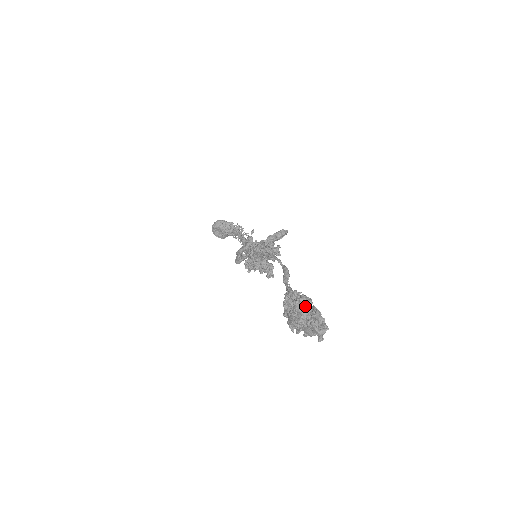
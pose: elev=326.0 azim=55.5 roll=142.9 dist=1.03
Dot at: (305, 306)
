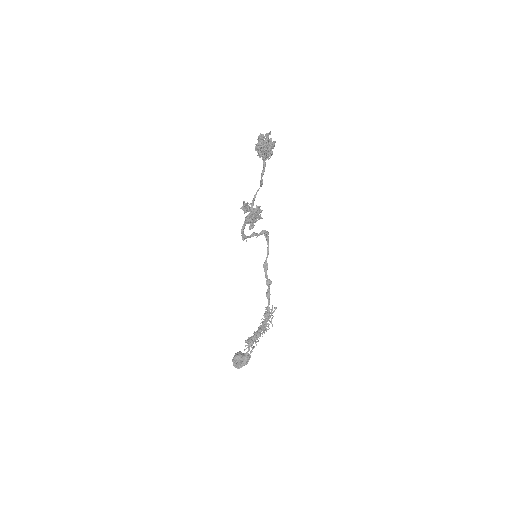
Dot at: (261, 135)
